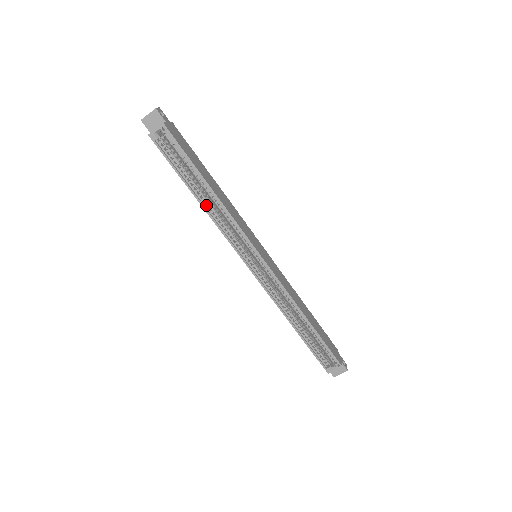
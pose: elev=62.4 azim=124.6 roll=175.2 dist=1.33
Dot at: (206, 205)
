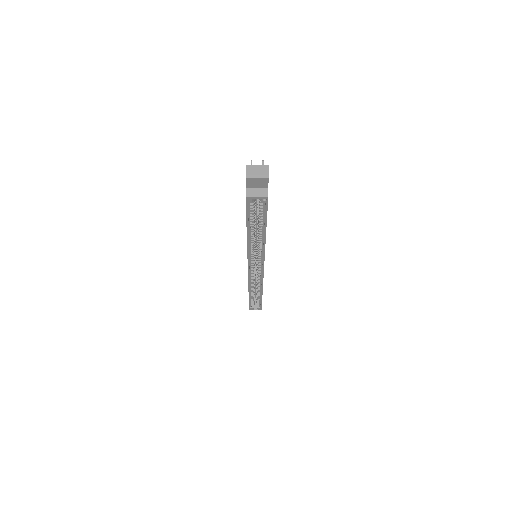
Dot at: (250, 239)
